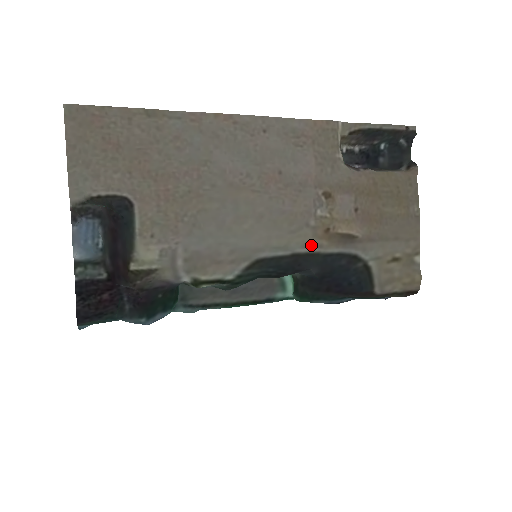
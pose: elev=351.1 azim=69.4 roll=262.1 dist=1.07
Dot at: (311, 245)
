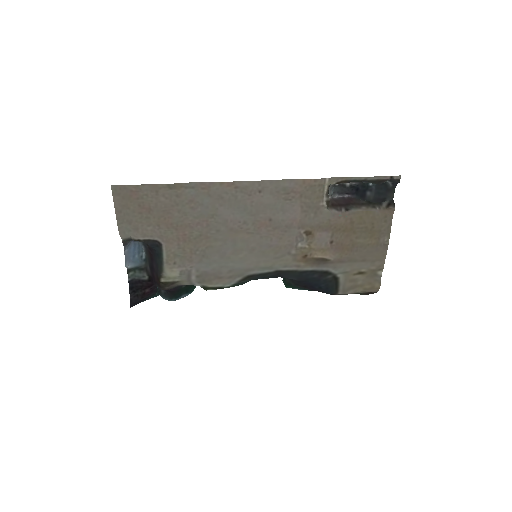
Dot at: (291, 266)
